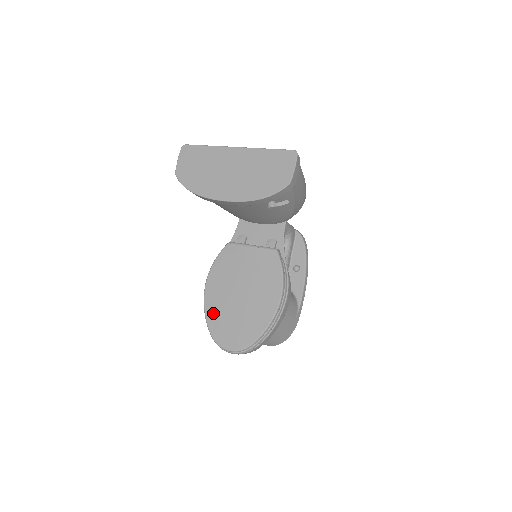
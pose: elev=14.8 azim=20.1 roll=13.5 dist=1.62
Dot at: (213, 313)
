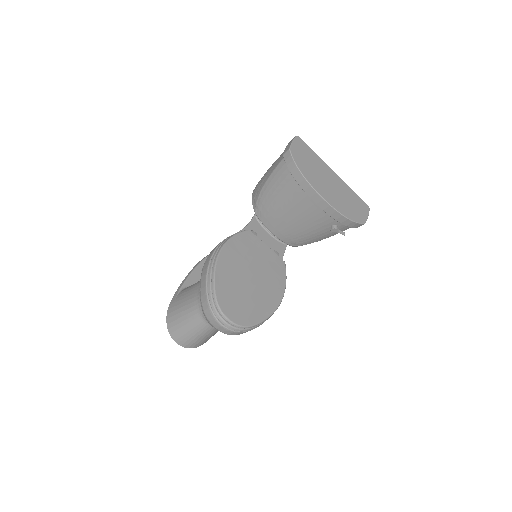
Dot at: (223, 278)
